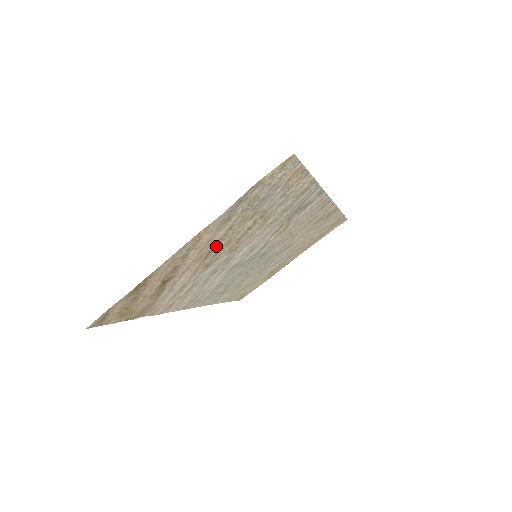
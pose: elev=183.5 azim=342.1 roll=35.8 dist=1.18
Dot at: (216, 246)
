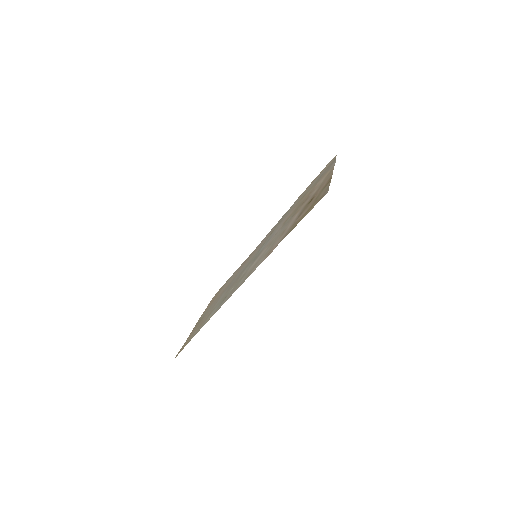
Dot at: (307, 197)
